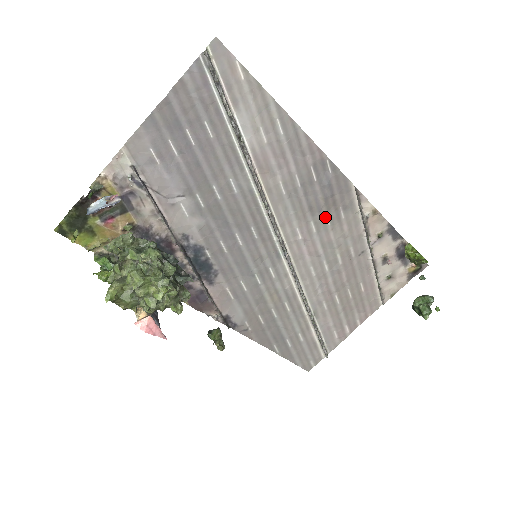
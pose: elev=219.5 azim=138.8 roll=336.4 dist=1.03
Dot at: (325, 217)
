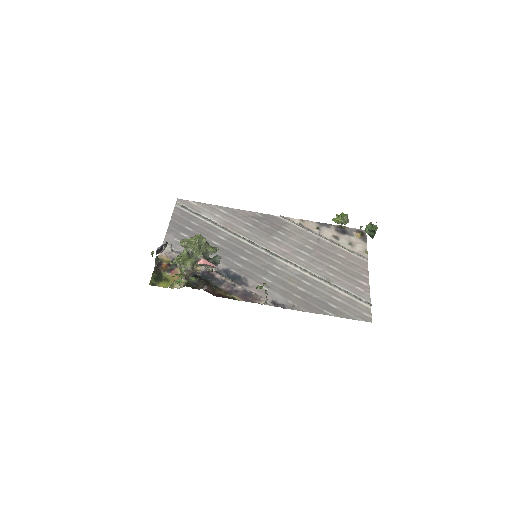
Dot at: (279, 233)
